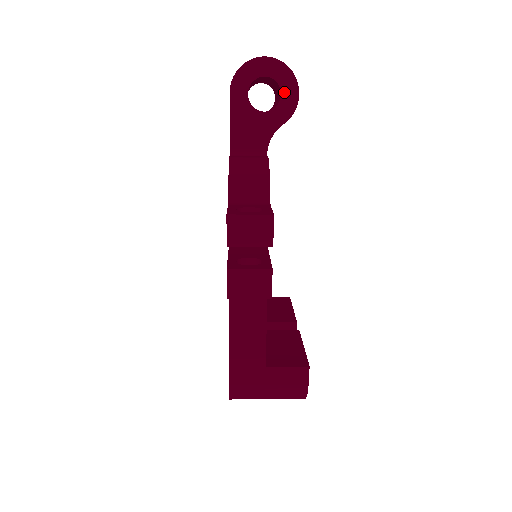
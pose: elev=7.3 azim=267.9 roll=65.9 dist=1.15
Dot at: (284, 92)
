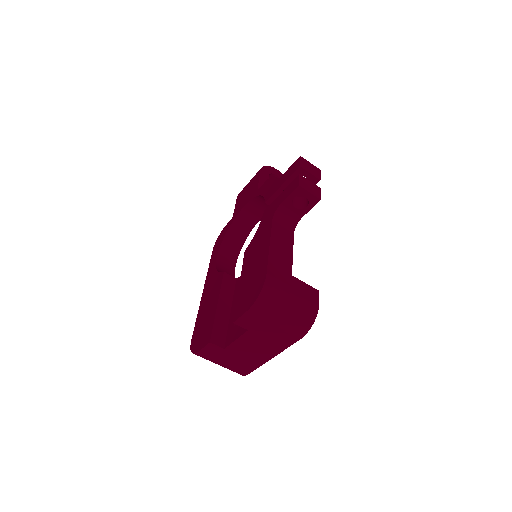
Dot at: occluded
